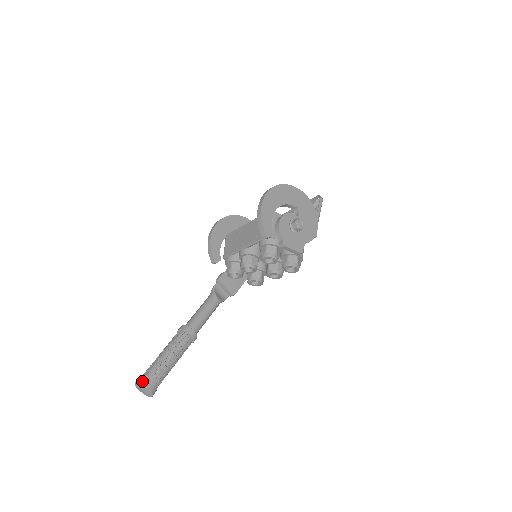
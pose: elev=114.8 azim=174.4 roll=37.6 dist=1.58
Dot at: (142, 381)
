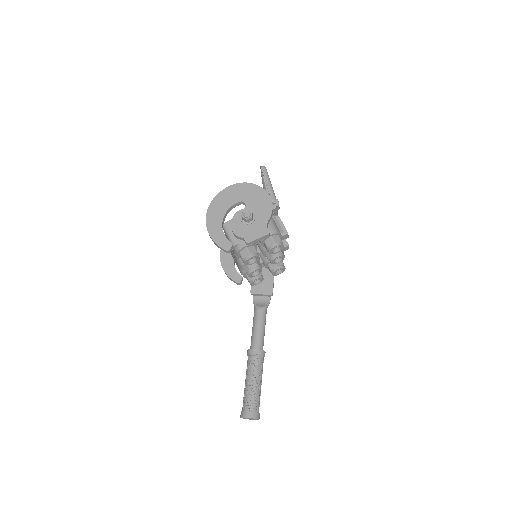
Dot at: (242, 415)
